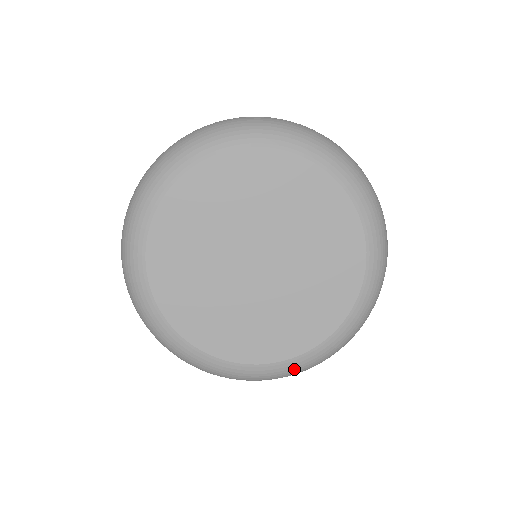
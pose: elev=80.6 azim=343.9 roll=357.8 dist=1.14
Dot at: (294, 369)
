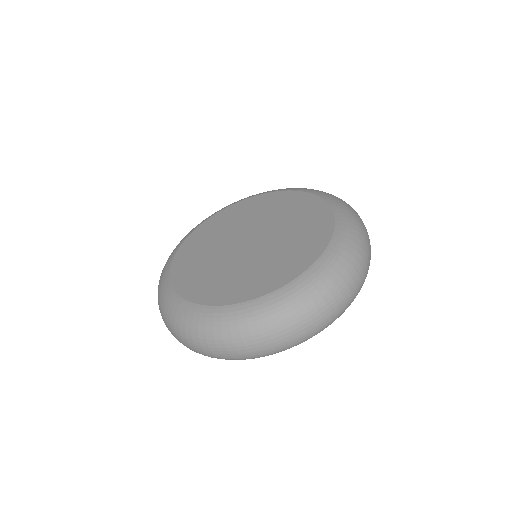
Dot at: (289, 300)
